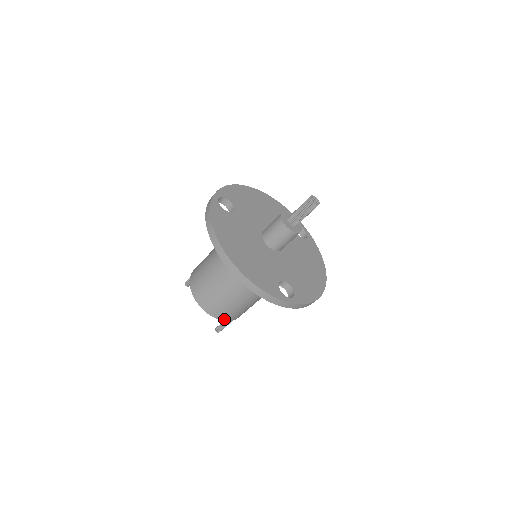
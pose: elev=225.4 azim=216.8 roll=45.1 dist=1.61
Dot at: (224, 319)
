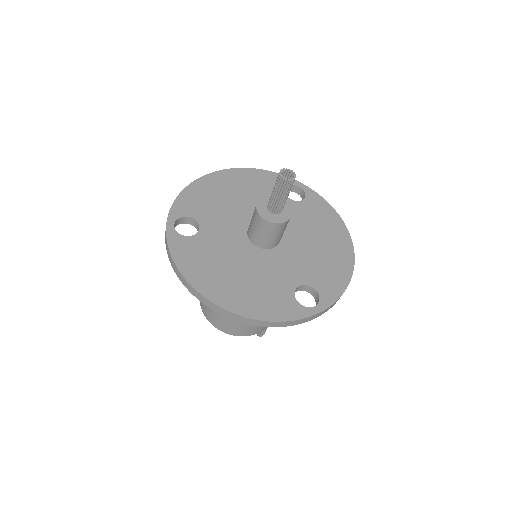
Dot at: (259, 331)
